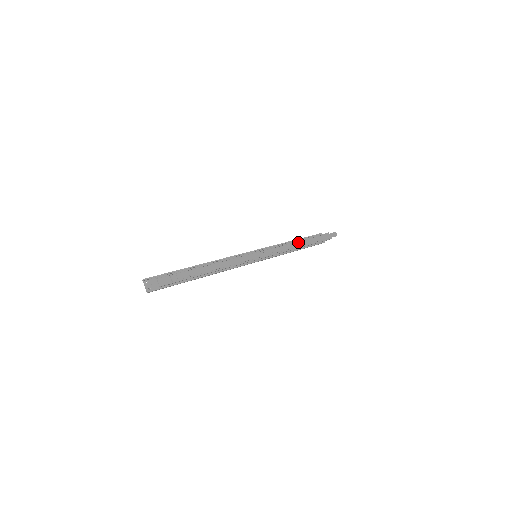
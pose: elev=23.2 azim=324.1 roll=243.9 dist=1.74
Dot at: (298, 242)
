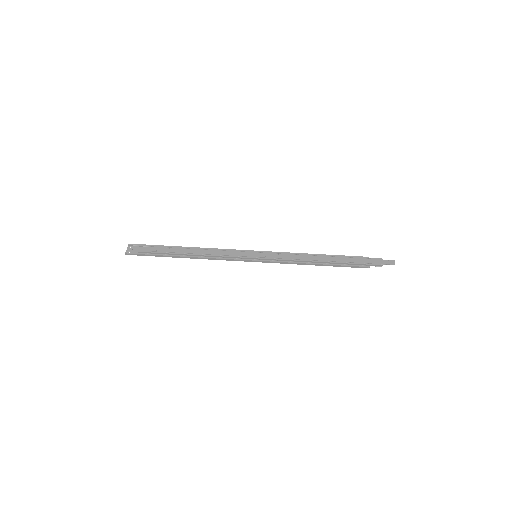
Dot at: (322, 256)
